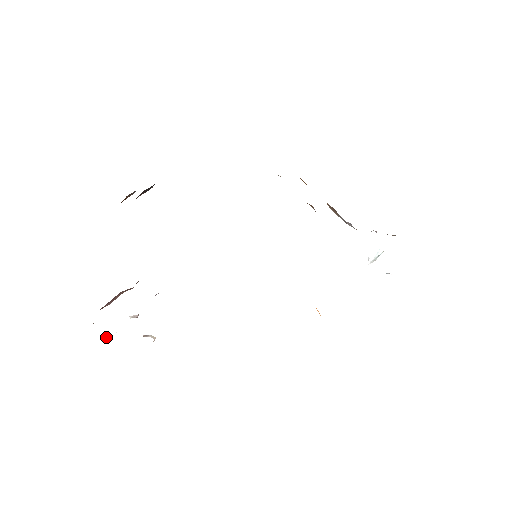
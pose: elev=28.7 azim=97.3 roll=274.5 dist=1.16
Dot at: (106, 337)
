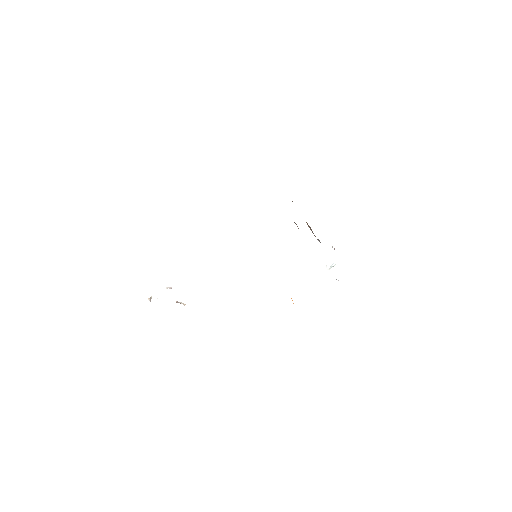
Dot at: (150, 300)
